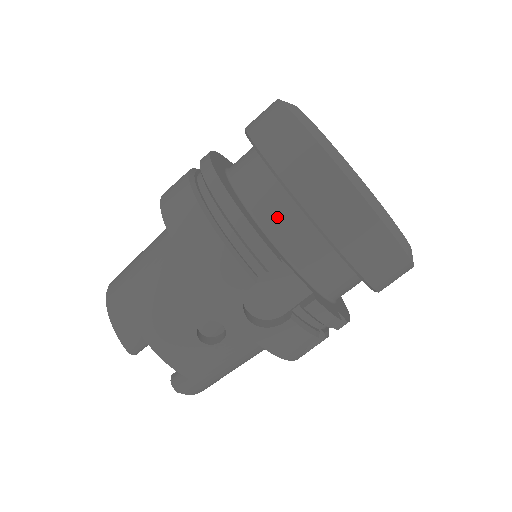
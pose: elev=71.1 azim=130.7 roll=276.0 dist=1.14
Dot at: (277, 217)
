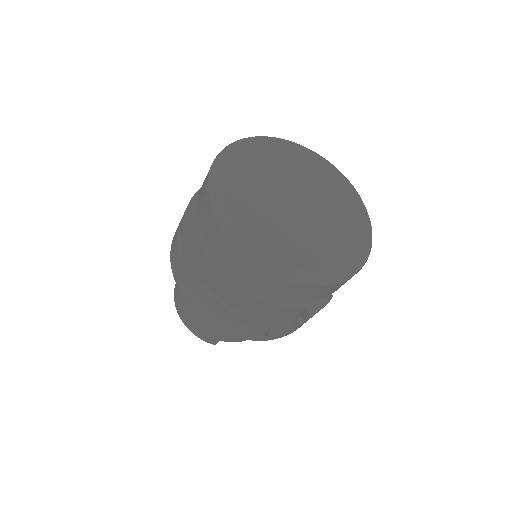
Dot at: occluded
